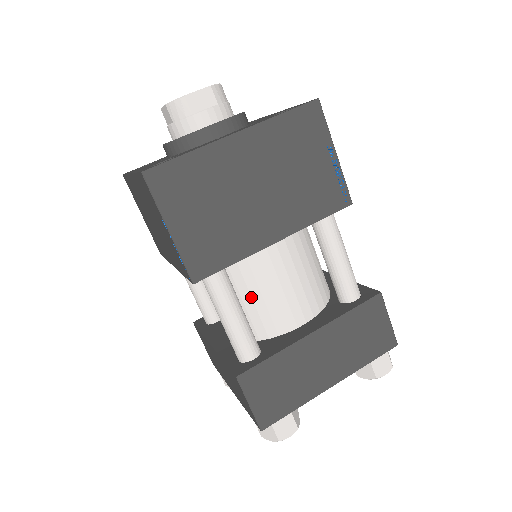
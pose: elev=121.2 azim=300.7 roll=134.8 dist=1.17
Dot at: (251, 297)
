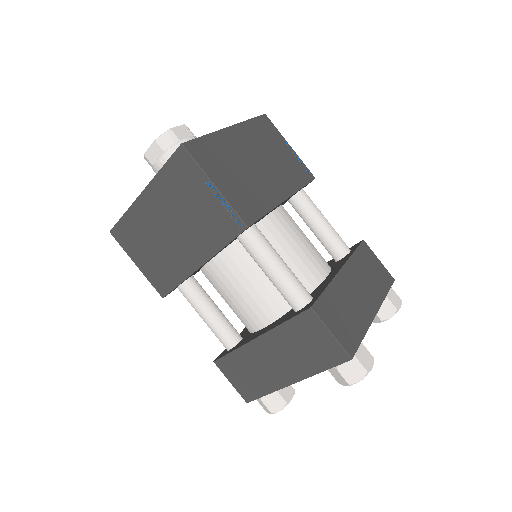
Dot at: occluded
